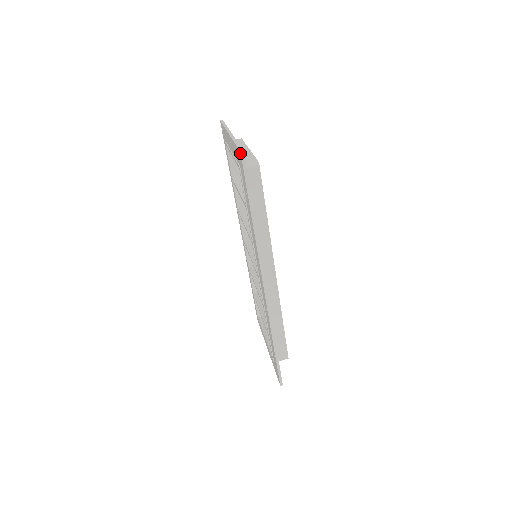
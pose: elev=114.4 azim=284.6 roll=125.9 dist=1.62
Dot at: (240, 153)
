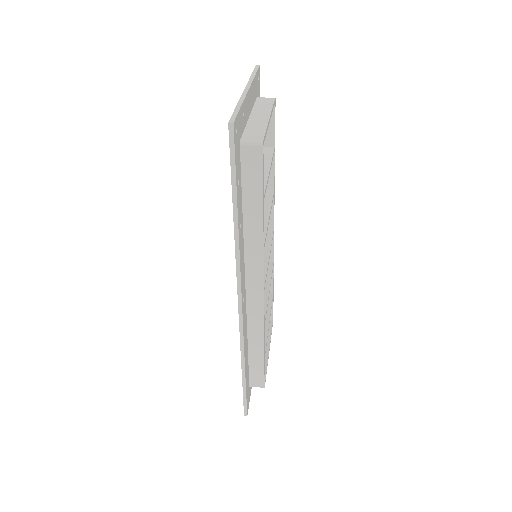
Dot at: (228, 124)
